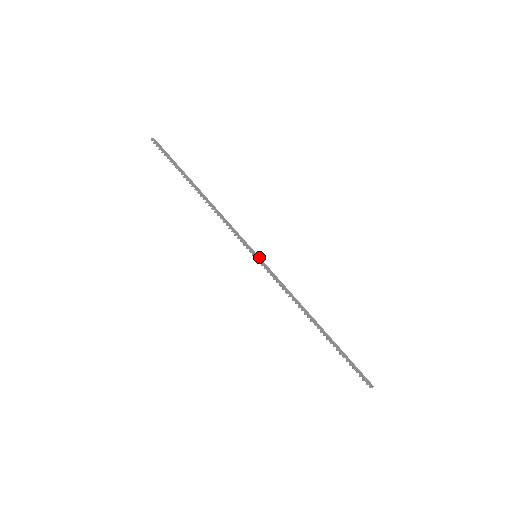
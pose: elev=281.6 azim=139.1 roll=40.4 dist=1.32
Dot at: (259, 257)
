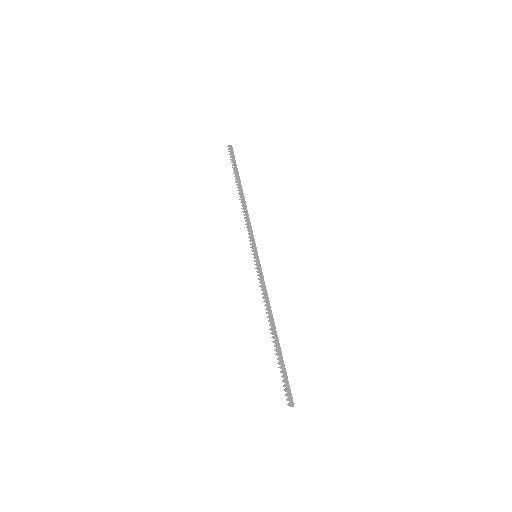
Dot at: occluded
